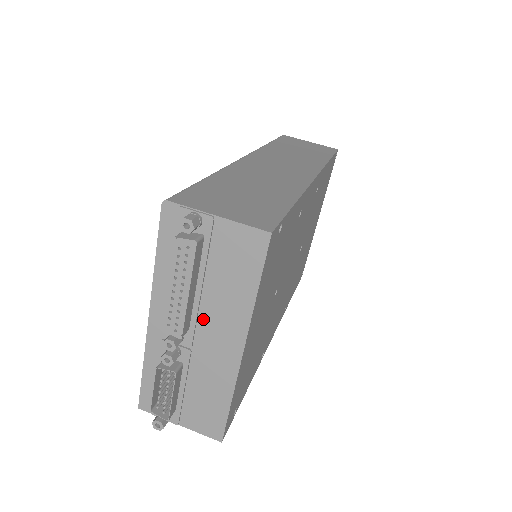
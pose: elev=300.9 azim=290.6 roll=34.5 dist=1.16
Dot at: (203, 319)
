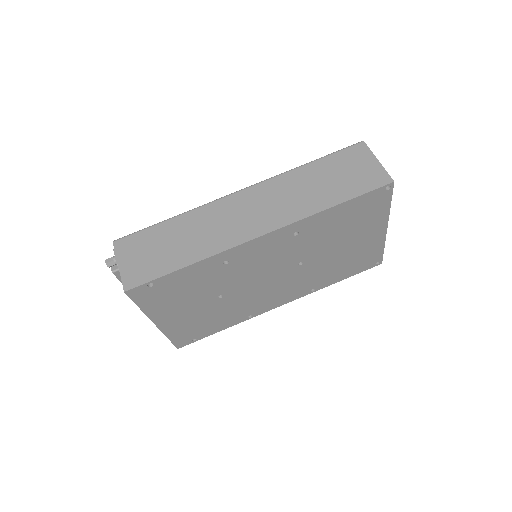
Dot at: occluded
